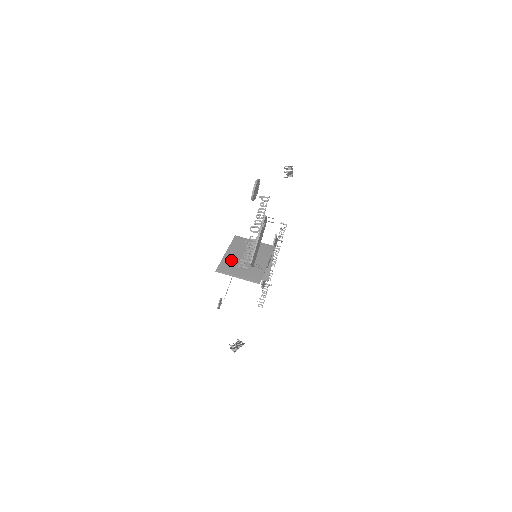
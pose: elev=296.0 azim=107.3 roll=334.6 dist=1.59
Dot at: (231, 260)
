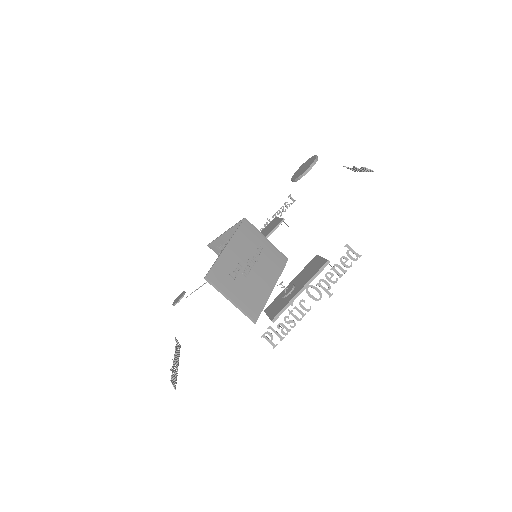
Dot at: (230, 264)
